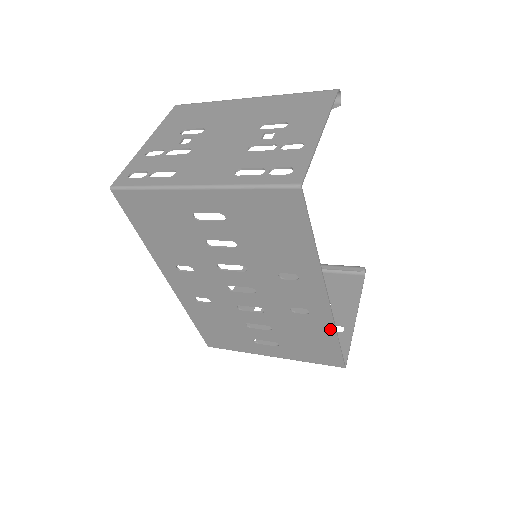
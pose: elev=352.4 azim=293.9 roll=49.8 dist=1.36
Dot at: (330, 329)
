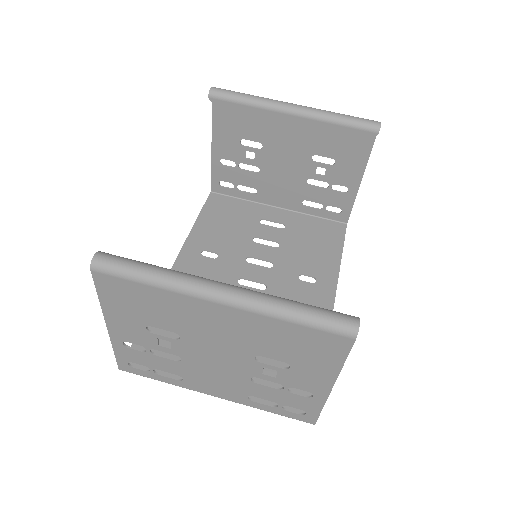
Dot at: (334, 268)
